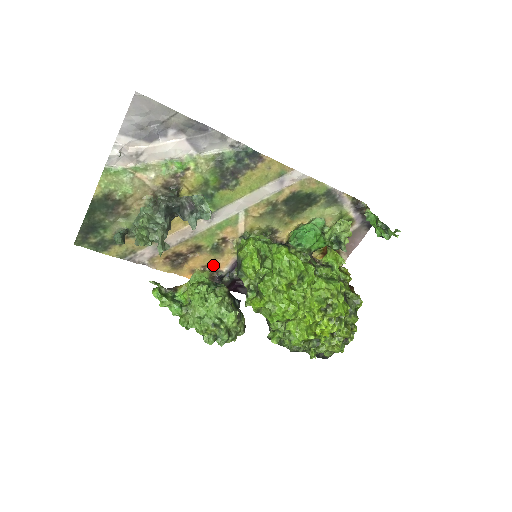
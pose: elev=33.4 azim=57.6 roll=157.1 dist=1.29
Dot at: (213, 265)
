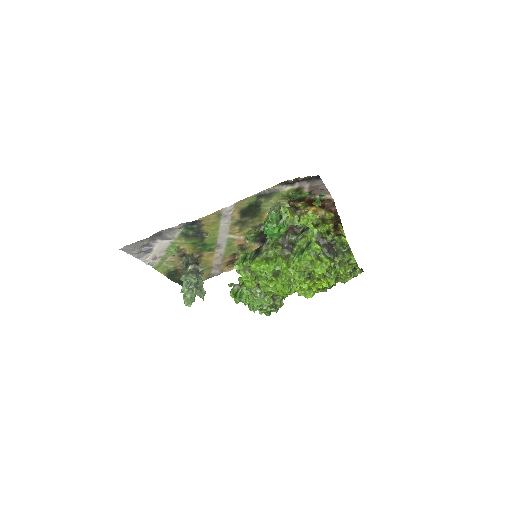
Dot at: occluded
